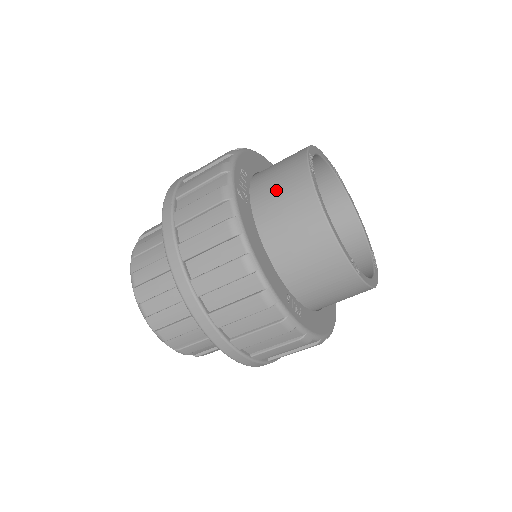
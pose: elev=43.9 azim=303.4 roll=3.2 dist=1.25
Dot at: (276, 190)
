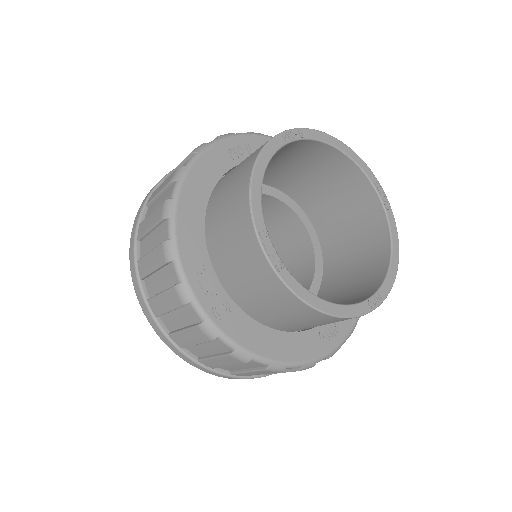
Dot at: (252, 291)
